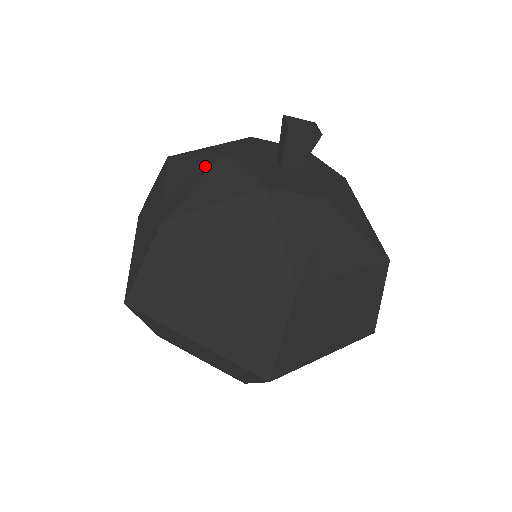
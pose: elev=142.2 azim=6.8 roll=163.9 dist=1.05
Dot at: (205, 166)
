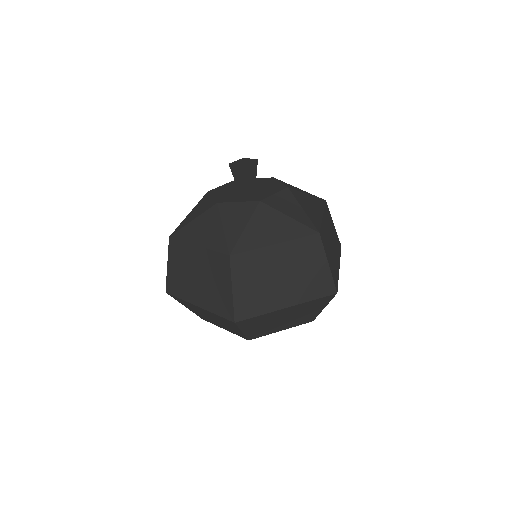
Dot at: (213, 217)
